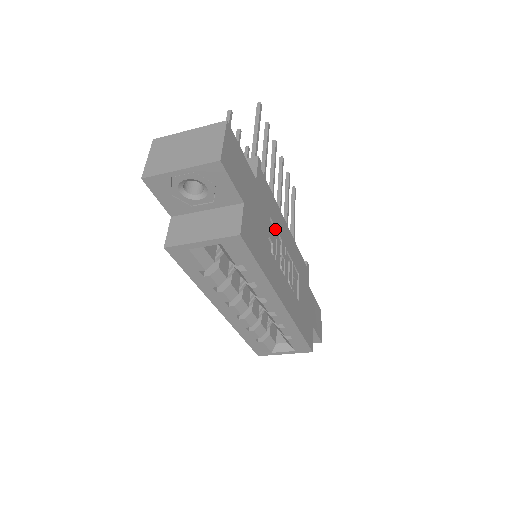
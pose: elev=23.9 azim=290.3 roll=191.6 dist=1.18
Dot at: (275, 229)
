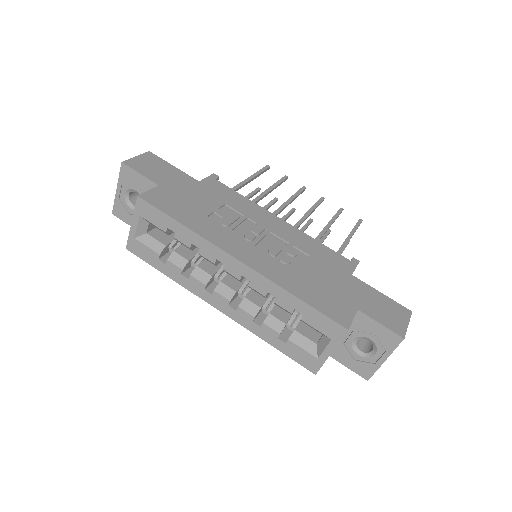
Dot at: (241, 214)
